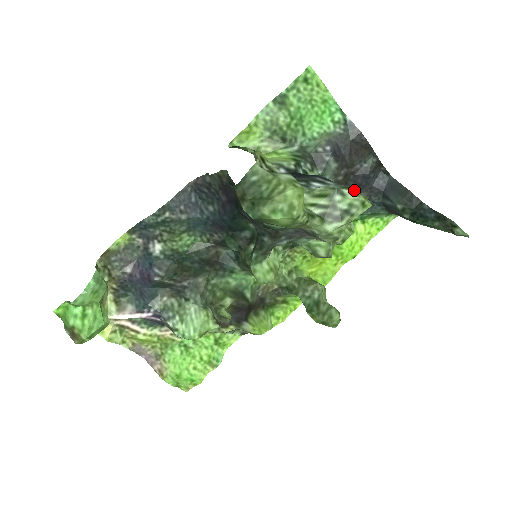
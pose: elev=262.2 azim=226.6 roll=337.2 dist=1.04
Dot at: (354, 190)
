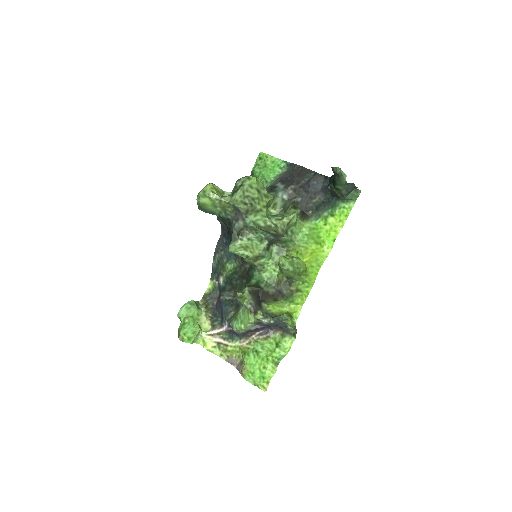
Dot at: (247, 176)
